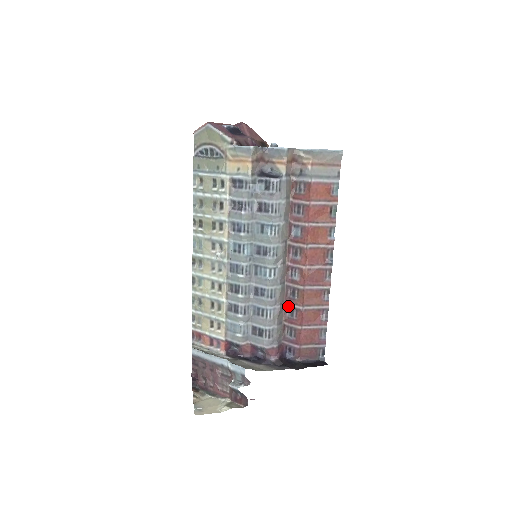
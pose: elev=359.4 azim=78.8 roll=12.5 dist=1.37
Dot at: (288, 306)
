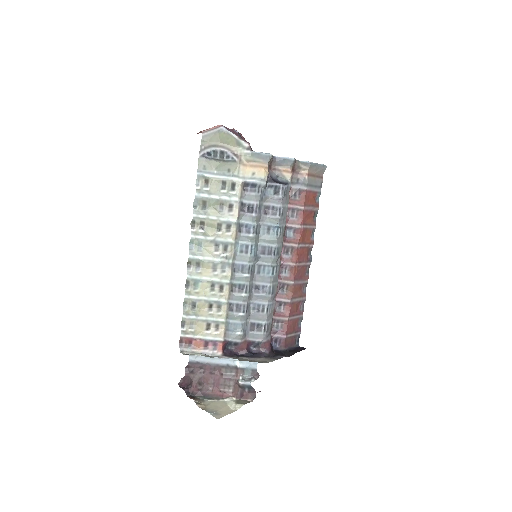
Dot at: (277, 301)
